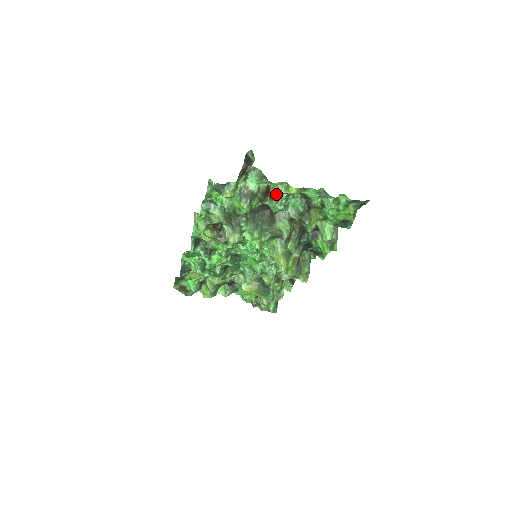
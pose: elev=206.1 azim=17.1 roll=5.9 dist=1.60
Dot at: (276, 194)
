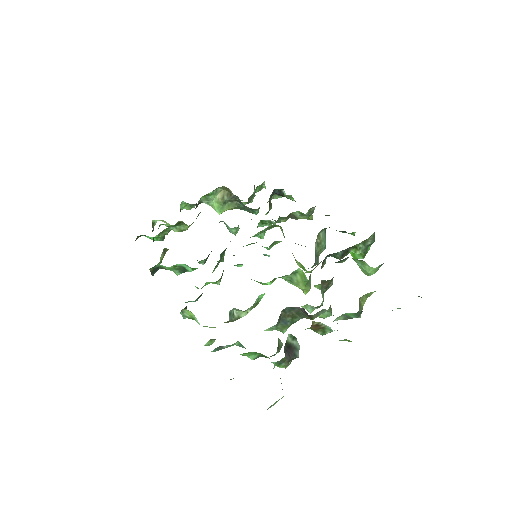
Dot at: (322, 327)
